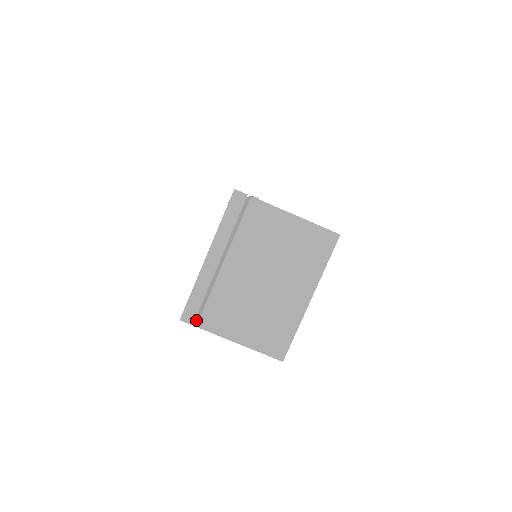
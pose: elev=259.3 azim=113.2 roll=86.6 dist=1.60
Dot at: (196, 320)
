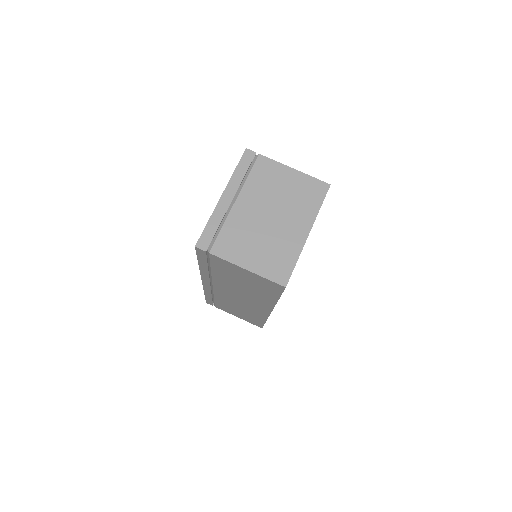
Dot at: (209, 248)
